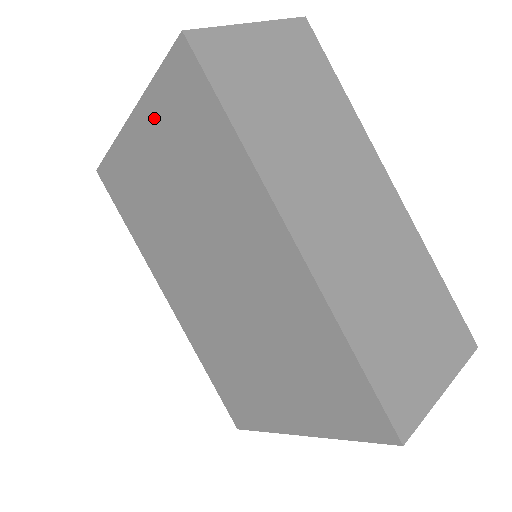
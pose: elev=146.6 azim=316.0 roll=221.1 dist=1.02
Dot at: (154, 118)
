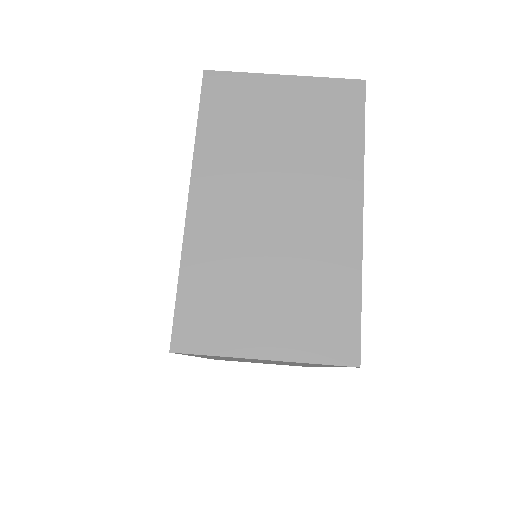
Dot at: occluded
